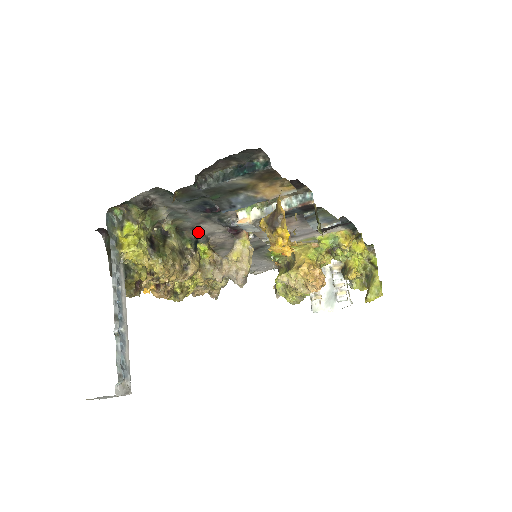
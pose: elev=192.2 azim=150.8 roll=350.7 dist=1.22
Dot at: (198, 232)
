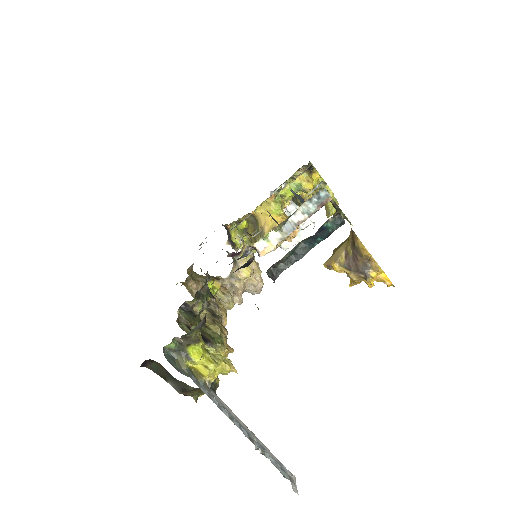
Dot at: (206, 278)
